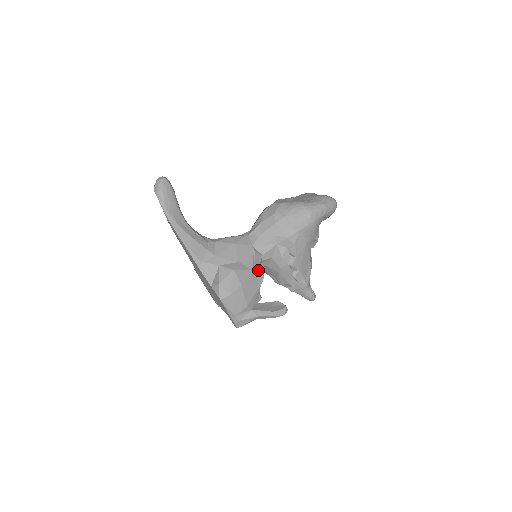
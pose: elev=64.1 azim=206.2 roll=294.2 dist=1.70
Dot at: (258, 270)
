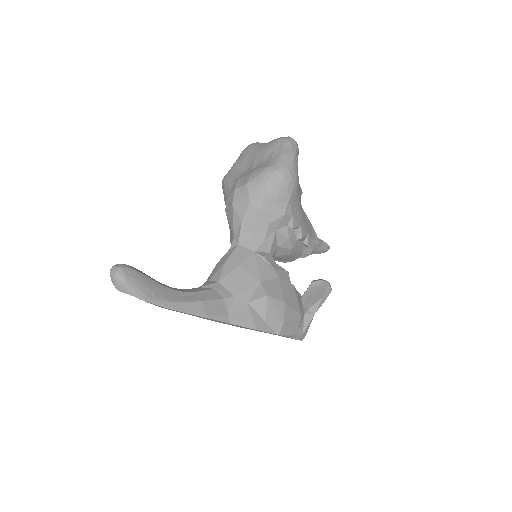
Dot at: (280, 272)
